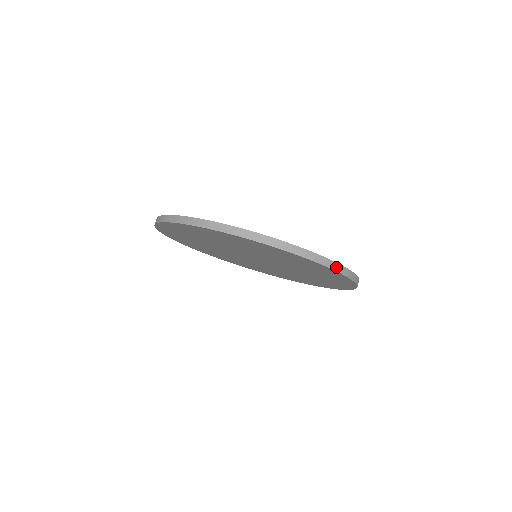
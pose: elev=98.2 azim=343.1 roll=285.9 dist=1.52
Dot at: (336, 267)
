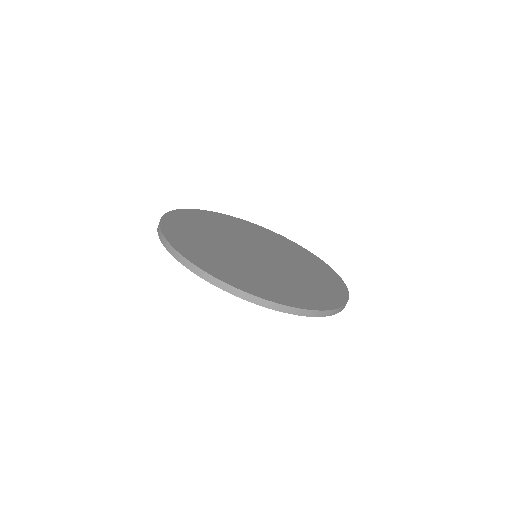
Dot at: (299, 312)
